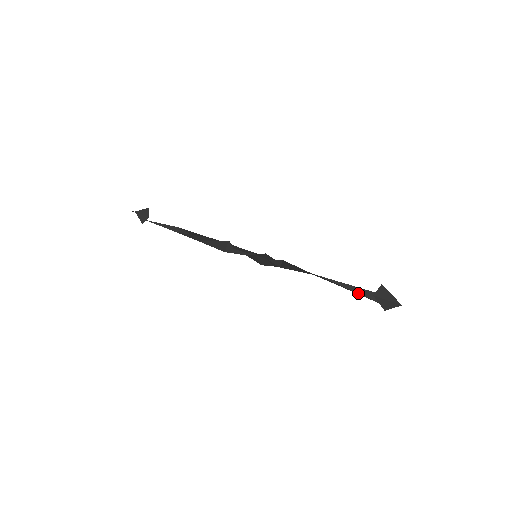
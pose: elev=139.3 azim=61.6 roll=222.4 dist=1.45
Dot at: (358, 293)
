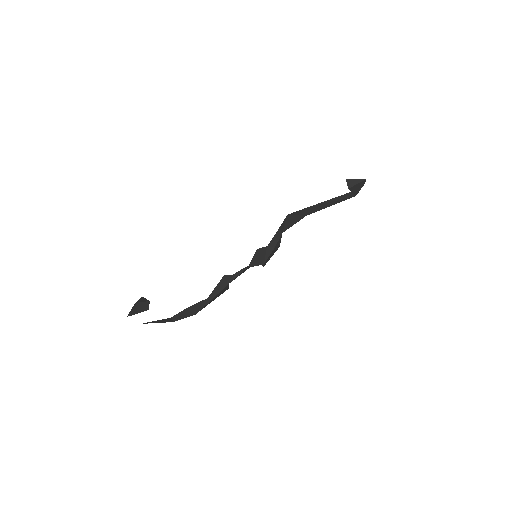
Dot at: (340, 199)
